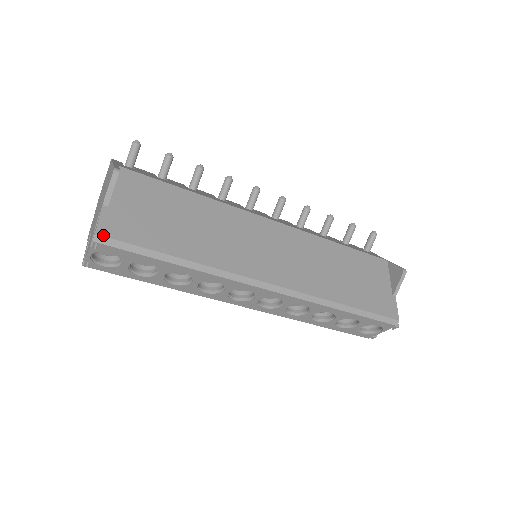
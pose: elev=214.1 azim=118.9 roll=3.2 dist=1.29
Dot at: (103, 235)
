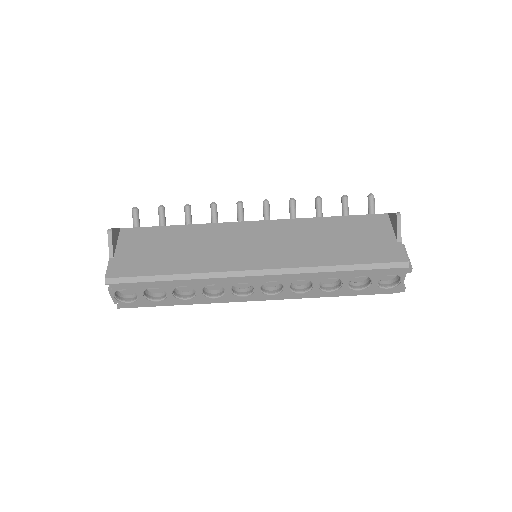
Dot at: (110, 277)
